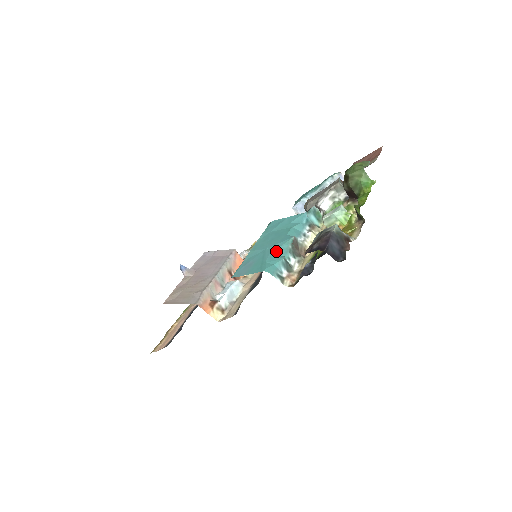
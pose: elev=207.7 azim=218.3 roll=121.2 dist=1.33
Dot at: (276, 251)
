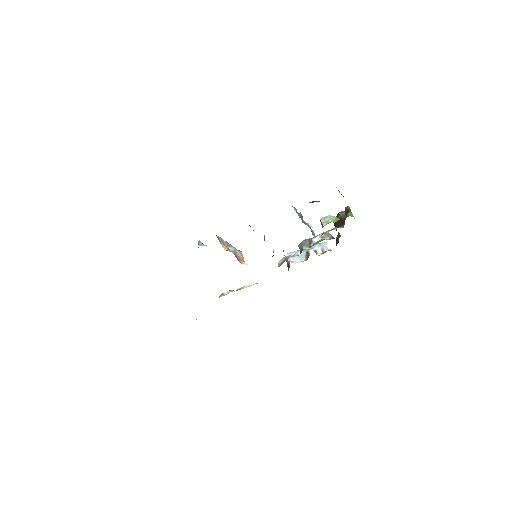
Dot at: occluded
